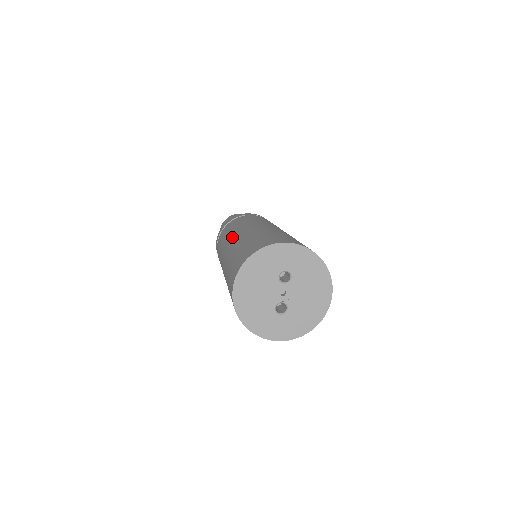
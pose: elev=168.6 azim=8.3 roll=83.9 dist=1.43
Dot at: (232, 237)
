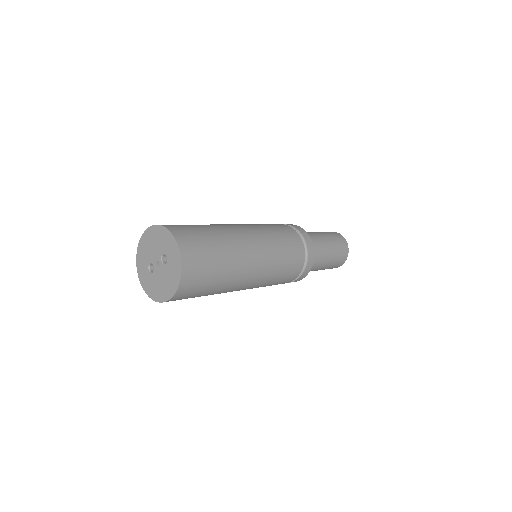
Dot at: (240, 225)
